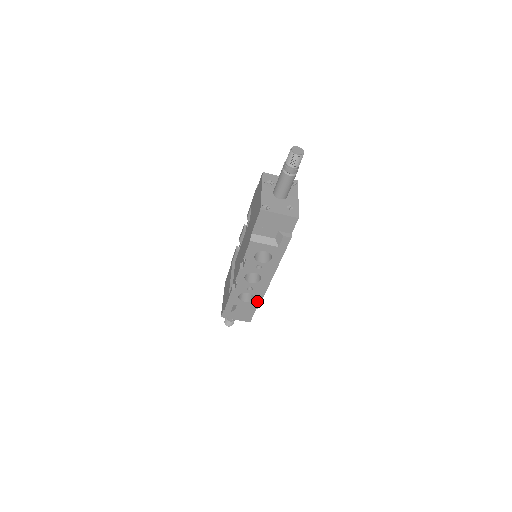
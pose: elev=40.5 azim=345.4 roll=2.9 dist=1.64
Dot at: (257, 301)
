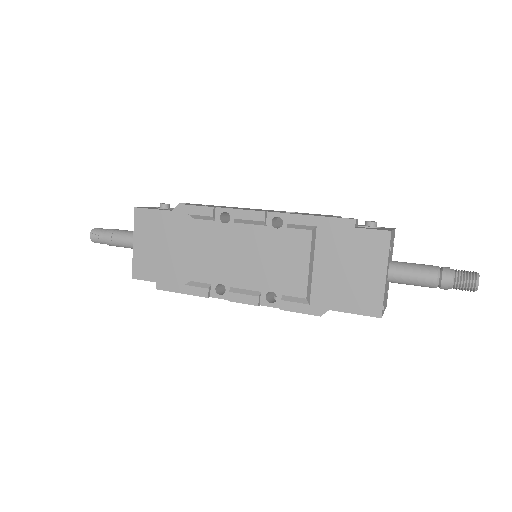
Dot at: occluded
